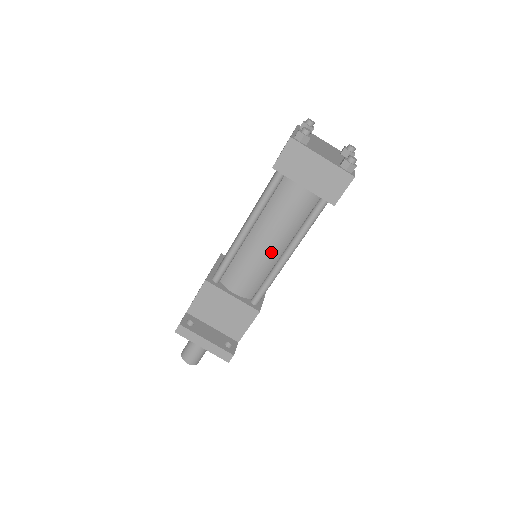
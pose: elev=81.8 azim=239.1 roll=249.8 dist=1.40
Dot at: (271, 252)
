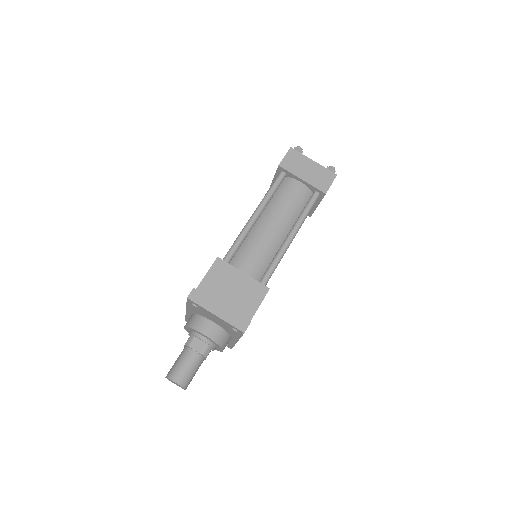
Dot at: (277, 234)
